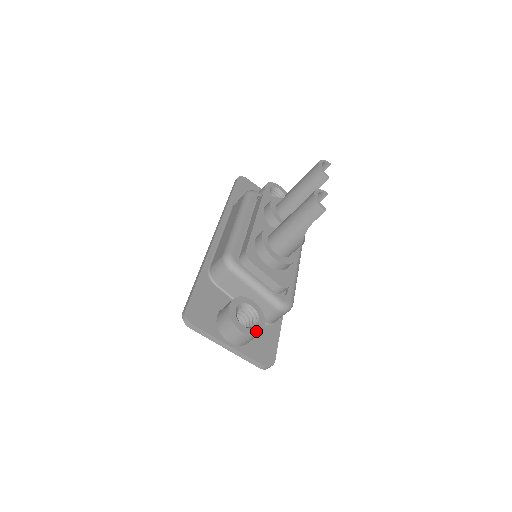
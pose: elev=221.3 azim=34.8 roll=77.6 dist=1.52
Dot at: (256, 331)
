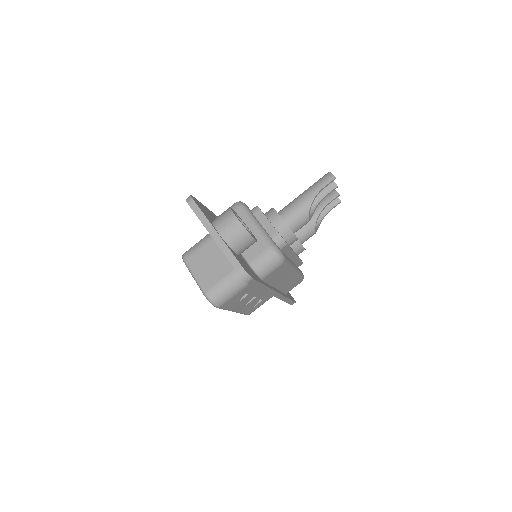
Dot at: (248, 231)
